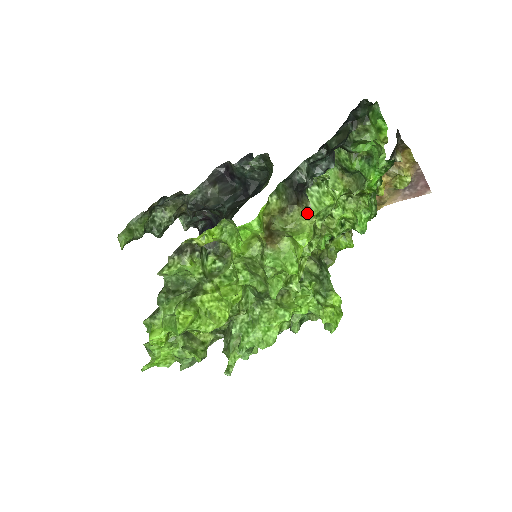
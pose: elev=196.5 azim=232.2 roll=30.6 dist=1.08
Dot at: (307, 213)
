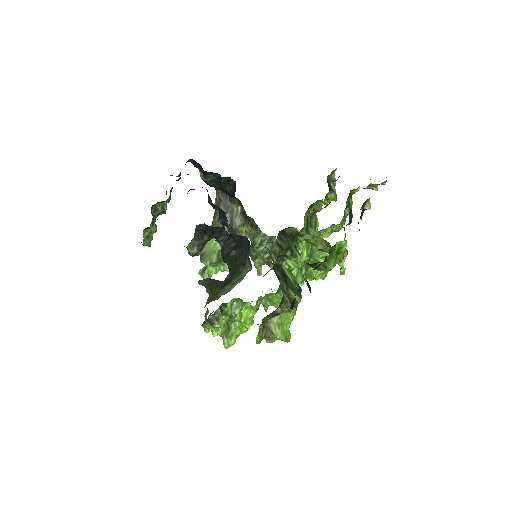
Dot at: (288, 311)
